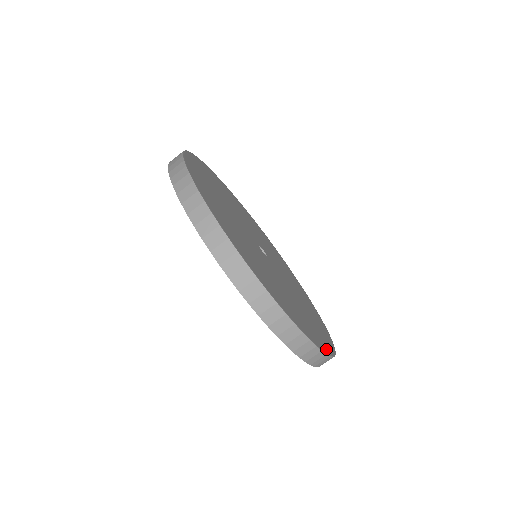
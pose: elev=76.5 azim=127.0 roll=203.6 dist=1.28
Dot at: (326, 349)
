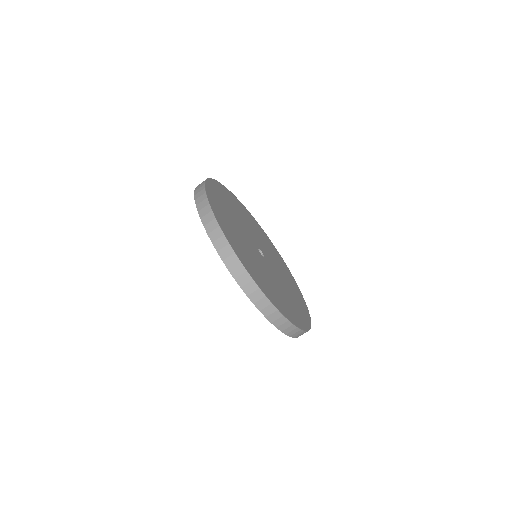
Dot at: (302, 297)
